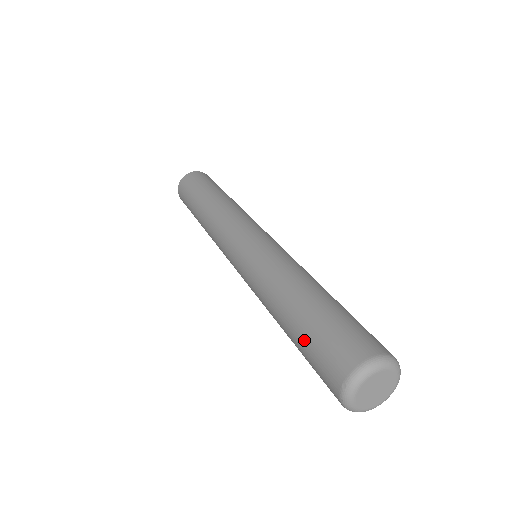
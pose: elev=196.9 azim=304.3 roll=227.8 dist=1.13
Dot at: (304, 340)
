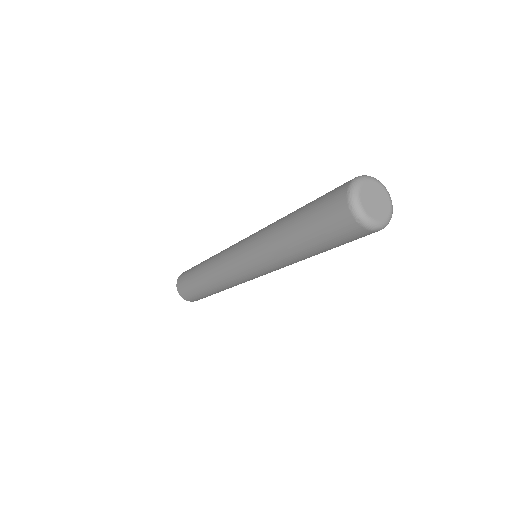
Dot at: (310, 213)
